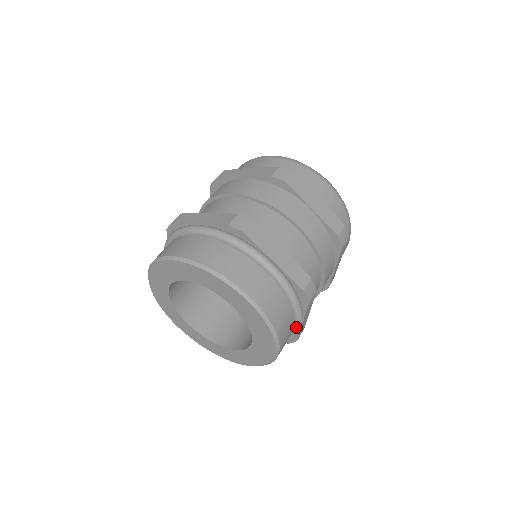
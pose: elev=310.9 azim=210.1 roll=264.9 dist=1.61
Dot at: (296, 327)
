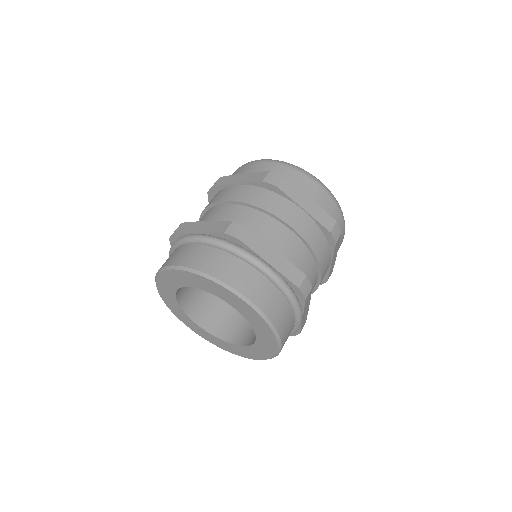
Dot at: occluded
